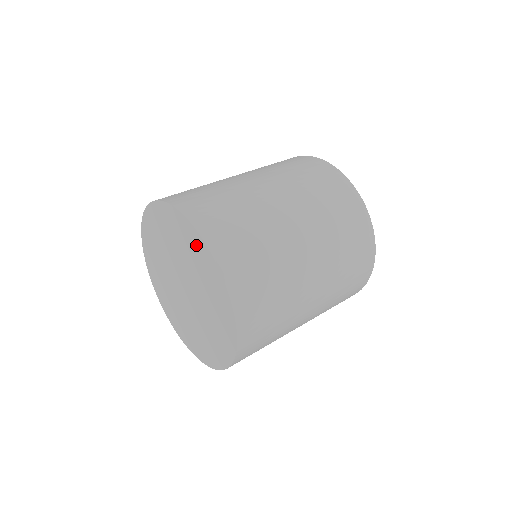
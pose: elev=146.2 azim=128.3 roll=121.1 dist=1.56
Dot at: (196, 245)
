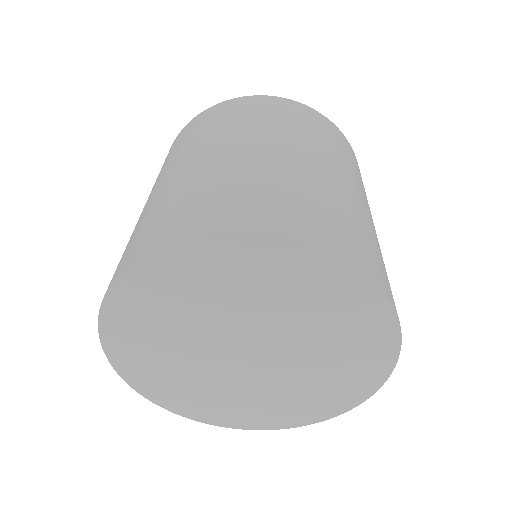
Dot at: (199, 263)
